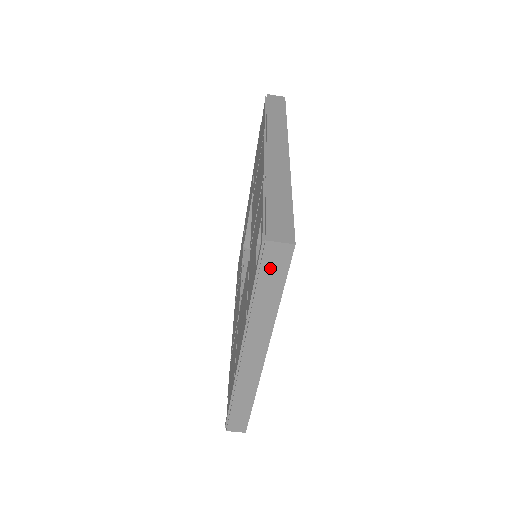
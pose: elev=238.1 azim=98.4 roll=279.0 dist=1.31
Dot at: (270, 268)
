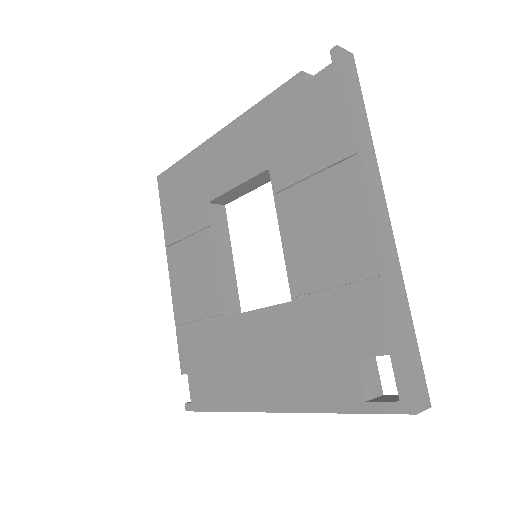
Dot at: occluded
